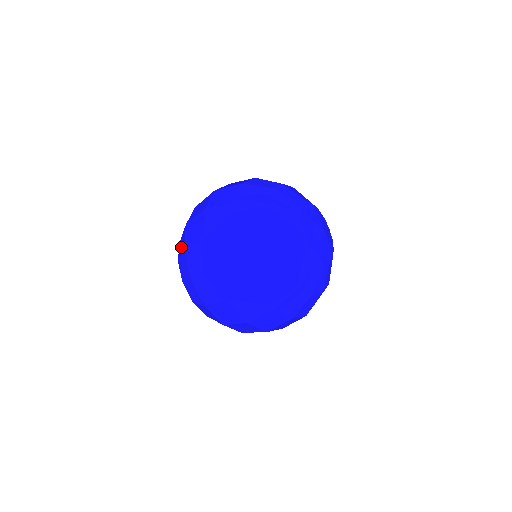
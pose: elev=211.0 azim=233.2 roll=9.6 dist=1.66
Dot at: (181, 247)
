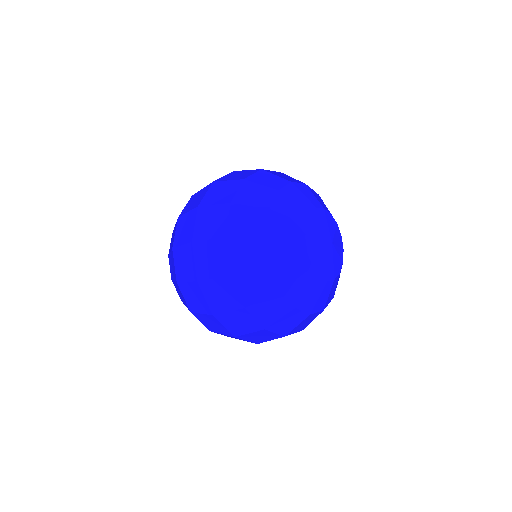
Dot at: (172, 270)
